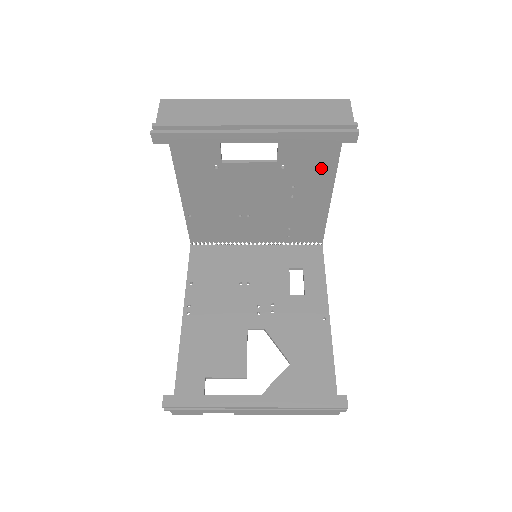
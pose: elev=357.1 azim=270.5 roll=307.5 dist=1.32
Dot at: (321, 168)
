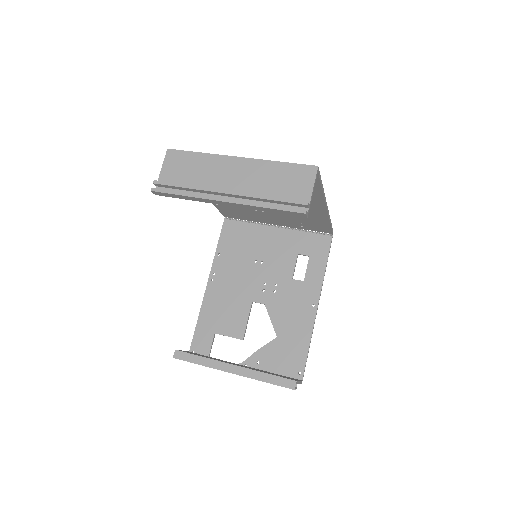
Dot at: occluded
